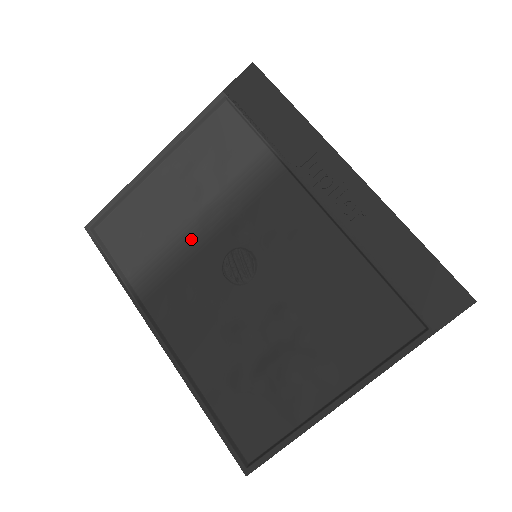
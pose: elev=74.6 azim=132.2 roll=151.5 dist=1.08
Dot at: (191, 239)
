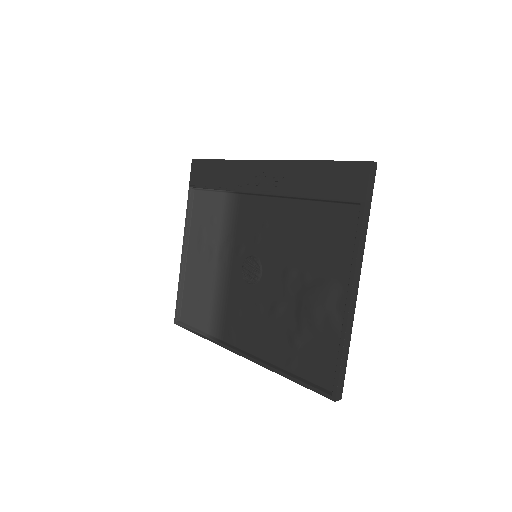
Dot at: (222, 279)
